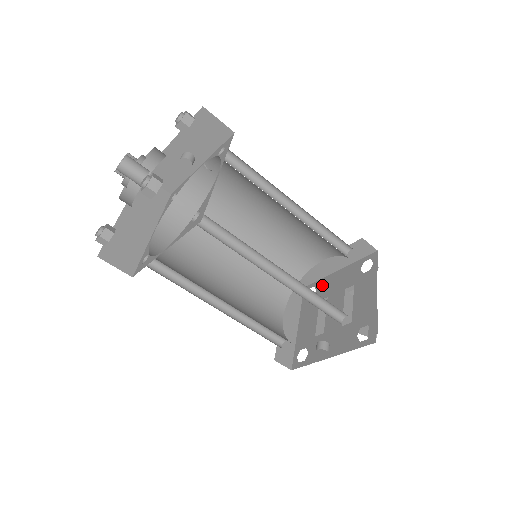
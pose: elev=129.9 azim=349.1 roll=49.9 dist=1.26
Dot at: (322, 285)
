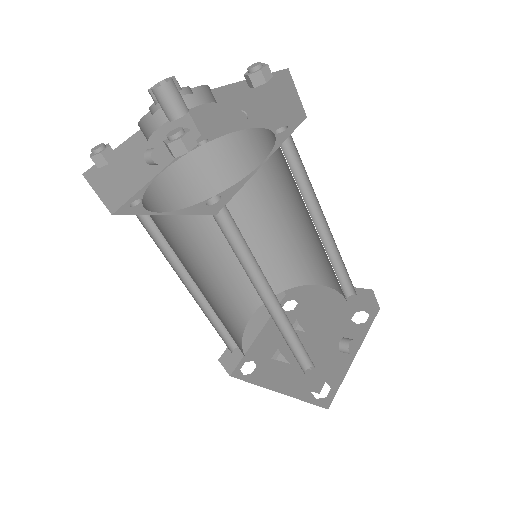
Dot at: (256, 352)
